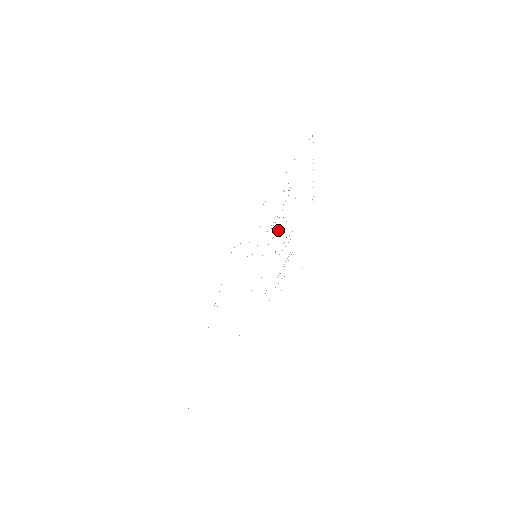
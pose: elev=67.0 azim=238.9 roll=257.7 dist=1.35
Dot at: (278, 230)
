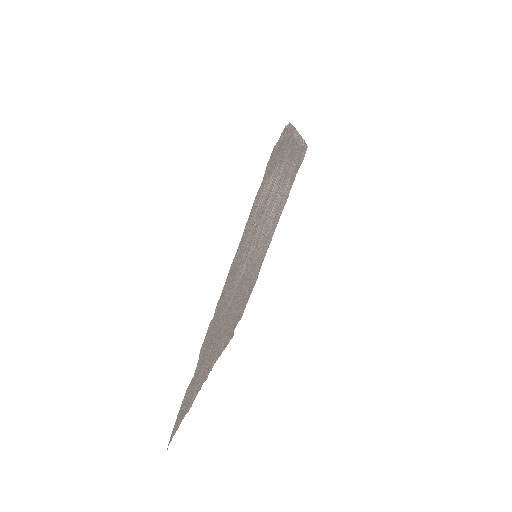
Dot at: (273, 207)
